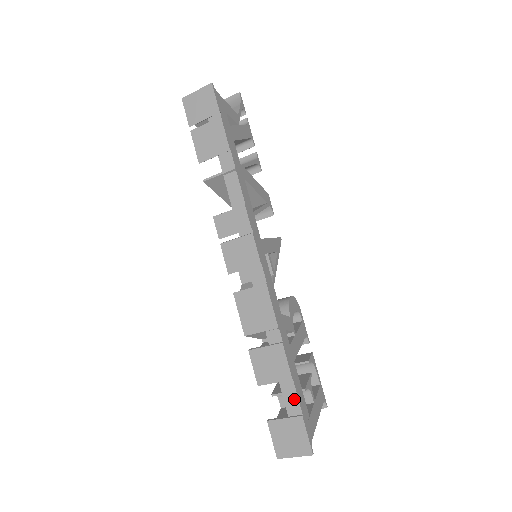
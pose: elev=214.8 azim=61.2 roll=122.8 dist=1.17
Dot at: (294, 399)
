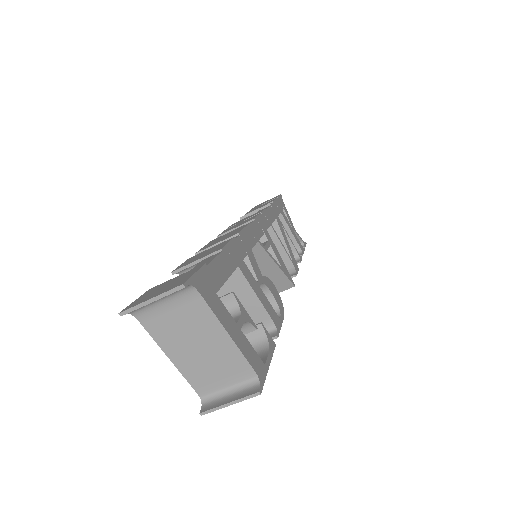
Dot at: (208, 261)
